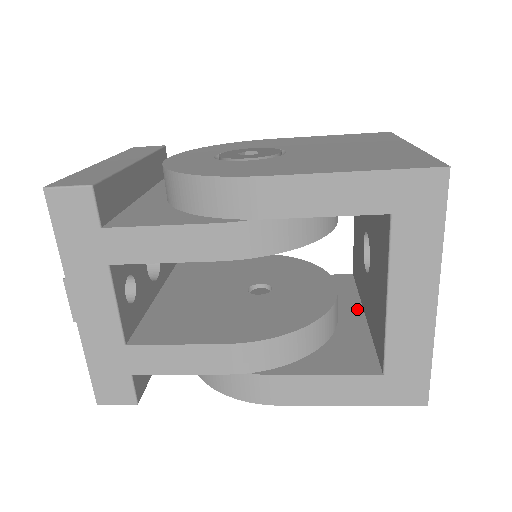
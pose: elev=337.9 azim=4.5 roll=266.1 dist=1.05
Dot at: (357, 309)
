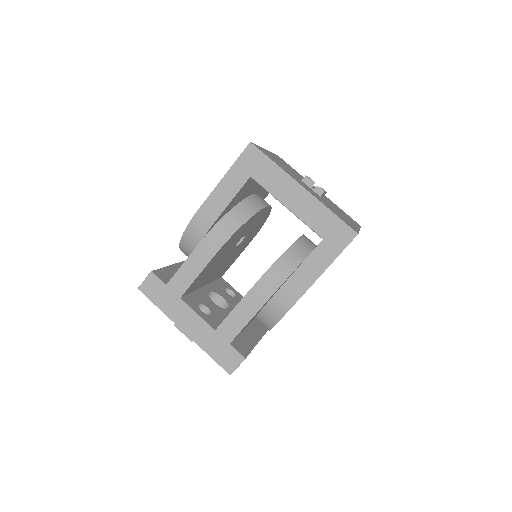
Dot at: occluded
